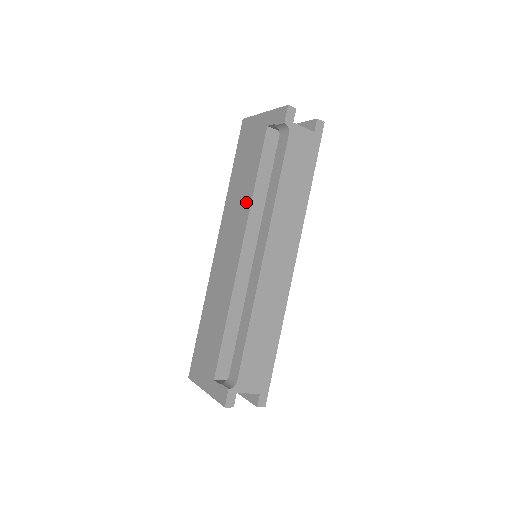
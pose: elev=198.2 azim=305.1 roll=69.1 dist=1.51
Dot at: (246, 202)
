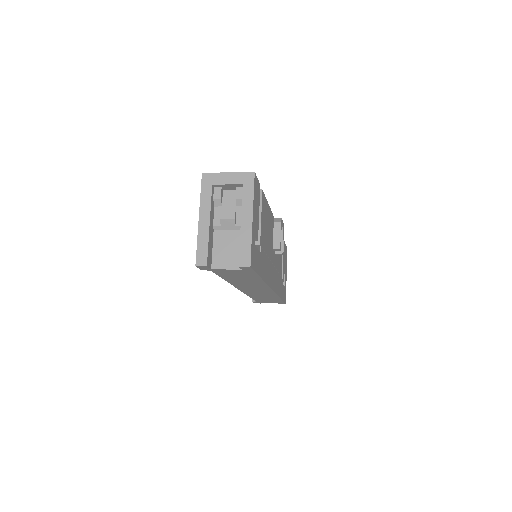
Dot at: occluded
